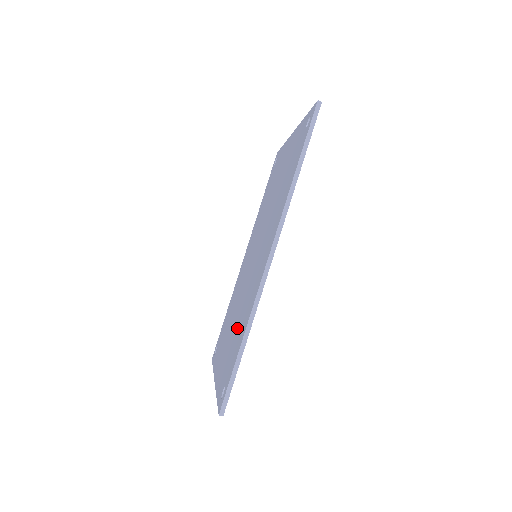
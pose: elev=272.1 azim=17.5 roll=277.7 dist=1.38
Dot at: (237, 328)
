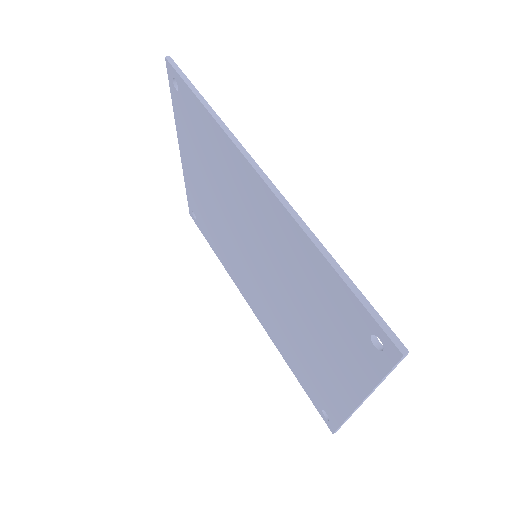
Dot at: (312, 299)
